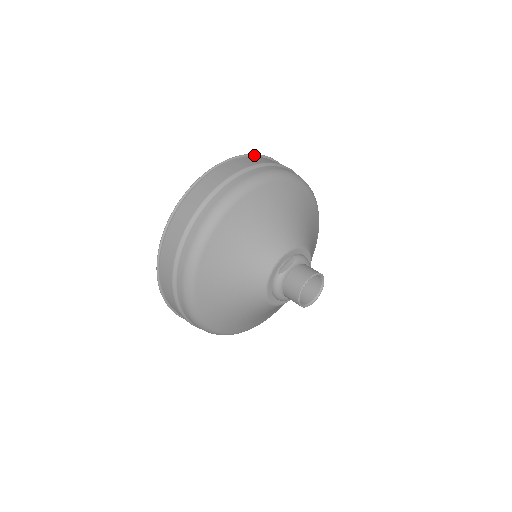
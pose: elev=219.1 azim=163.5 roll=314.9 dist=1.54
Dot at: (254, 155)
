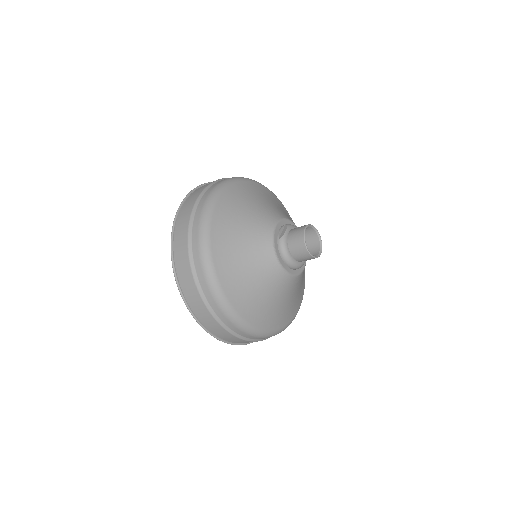
Dot at: occluded
